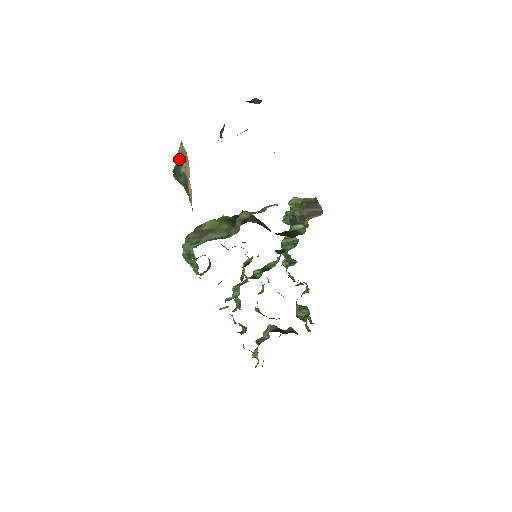
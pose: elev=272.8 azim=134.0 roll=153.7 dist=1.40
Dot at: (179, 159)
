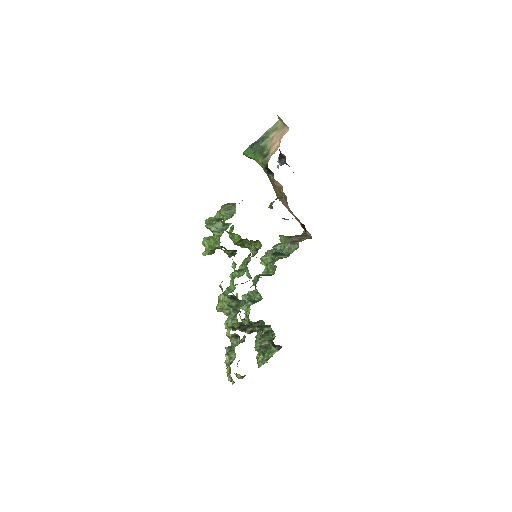
Dot at: (264, 136)
